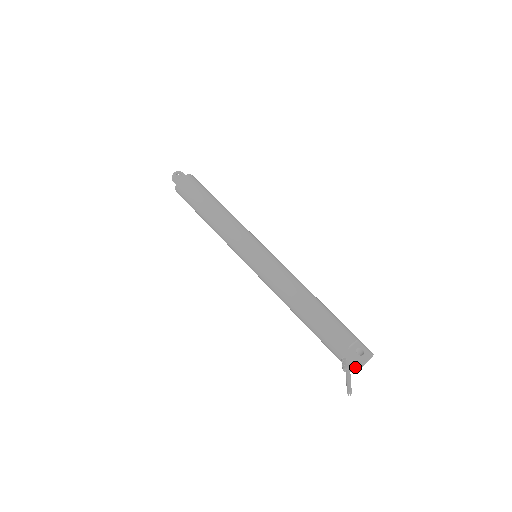
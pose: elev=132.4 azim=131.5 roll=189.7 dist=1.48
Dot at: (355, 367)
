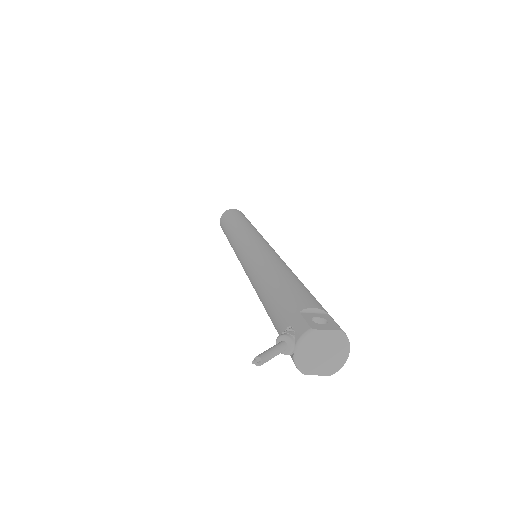
Dot at: (297, 336)
